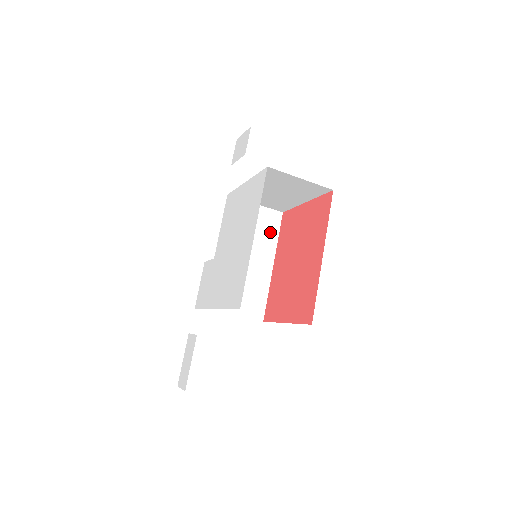
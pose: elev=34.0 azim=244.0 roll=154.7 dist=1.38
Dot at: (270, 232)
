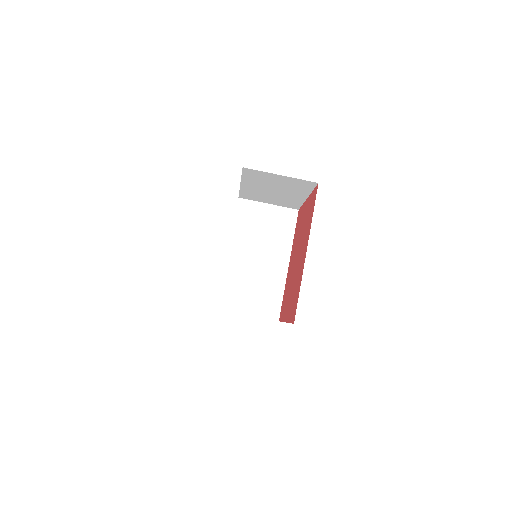
Dot at: (285, 231)
